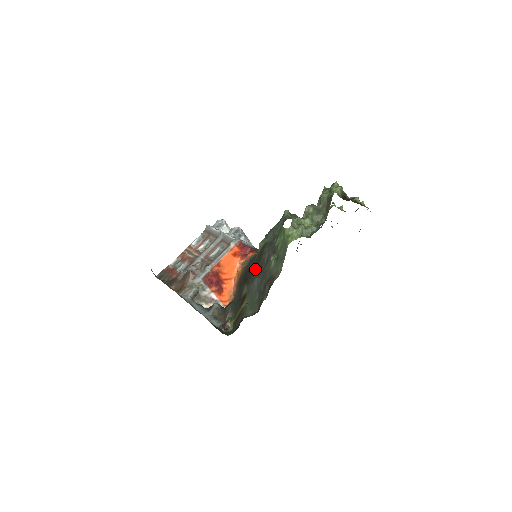
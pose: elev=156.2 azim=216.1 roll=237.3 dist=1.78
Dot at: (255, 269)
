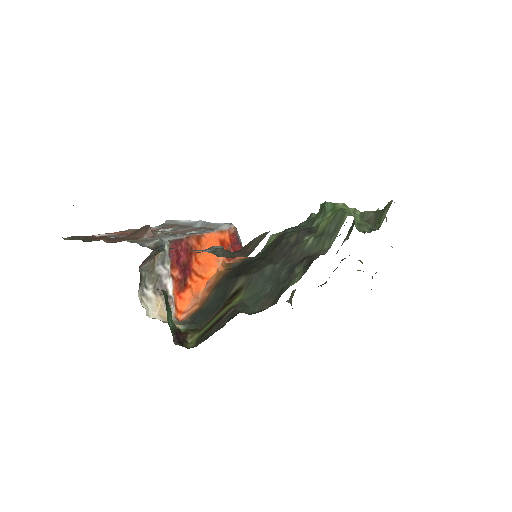
Dot at: (265, 257)
